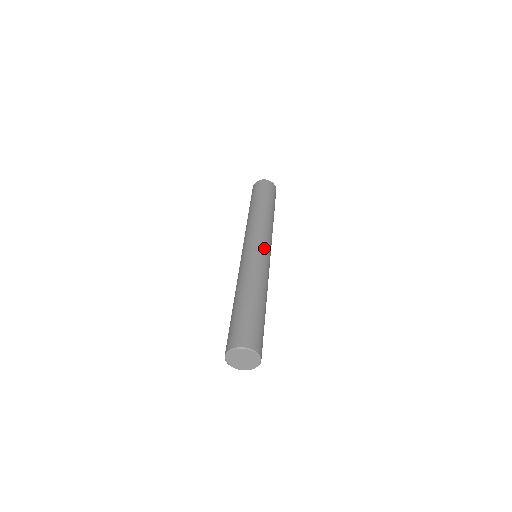
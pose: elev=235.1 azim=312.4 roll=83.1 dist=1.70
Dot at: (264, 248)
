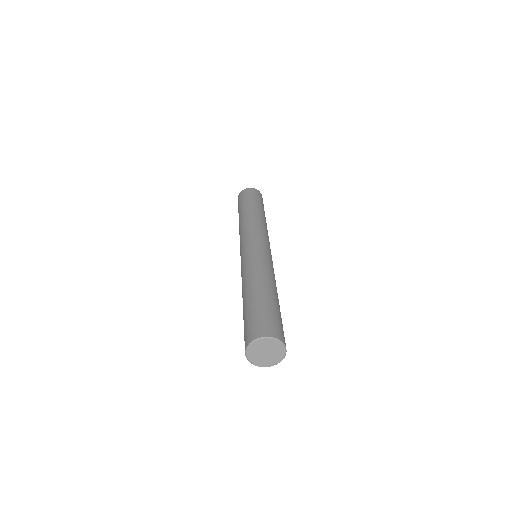
Dot at: occluded
